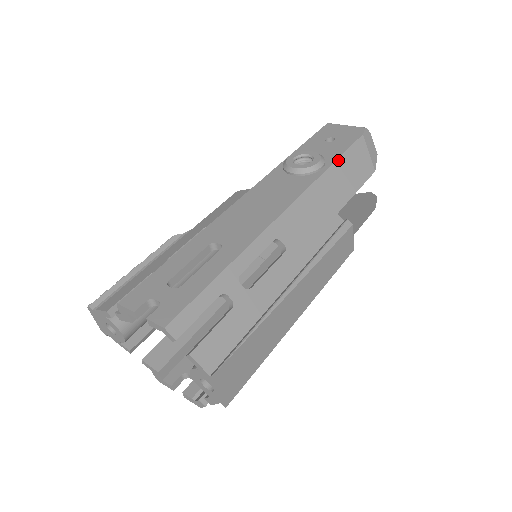
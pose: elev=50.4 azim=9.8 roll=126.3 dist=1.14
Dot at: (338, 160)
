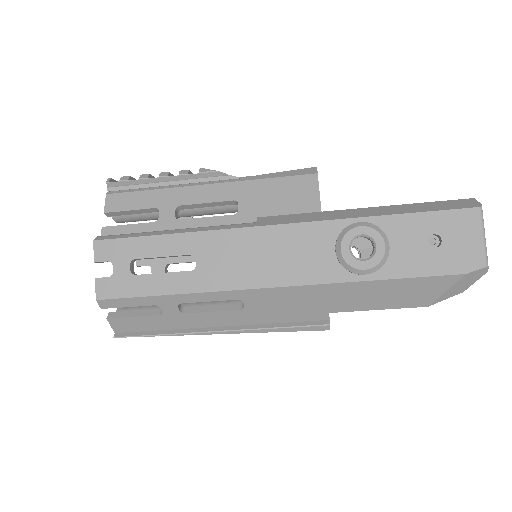
Dot at: (392, 280)
